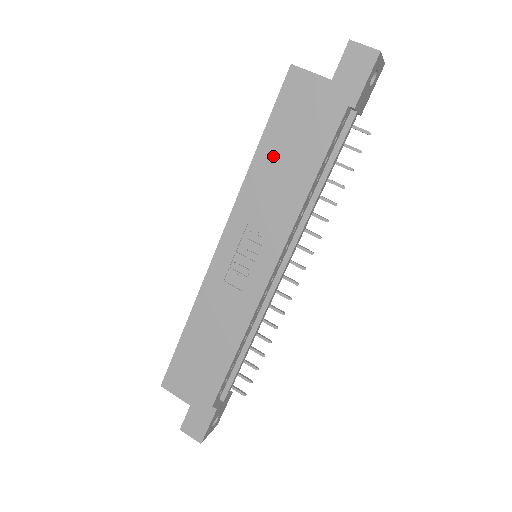
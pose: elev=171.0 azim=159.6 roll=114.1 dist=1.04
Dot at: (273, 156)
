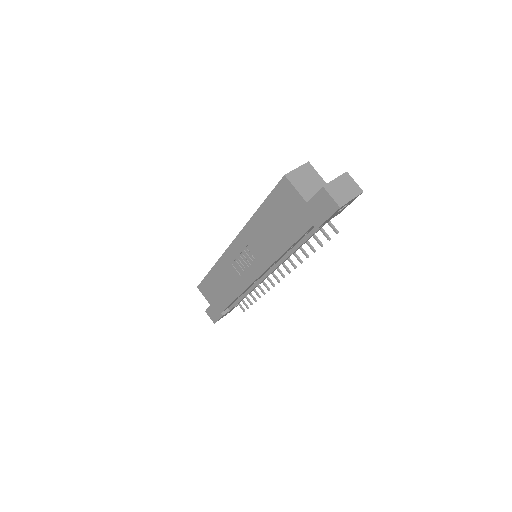
Dot at: (266, 221)
